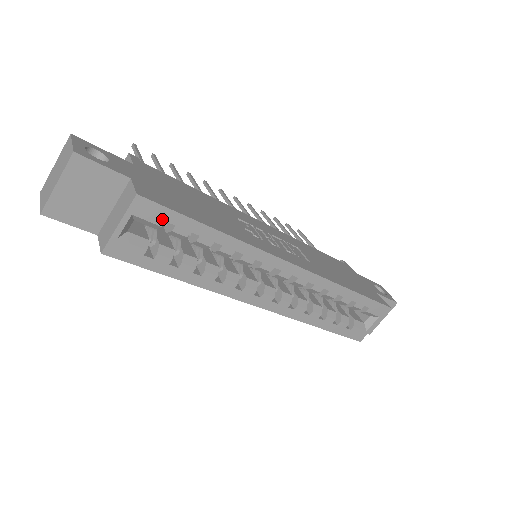
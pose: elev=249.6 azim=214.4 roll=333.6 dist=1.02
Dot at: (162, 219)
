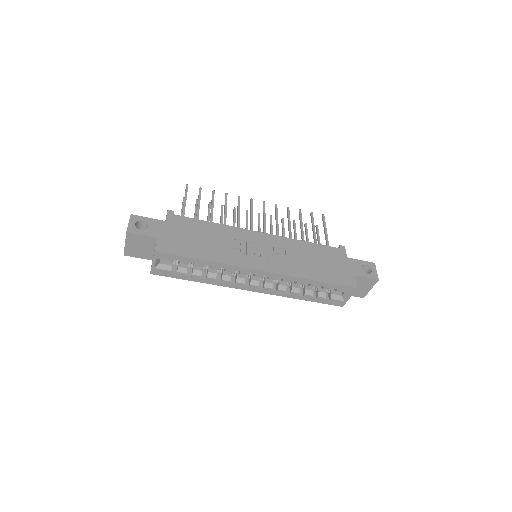
Dot at: (172, 259)
